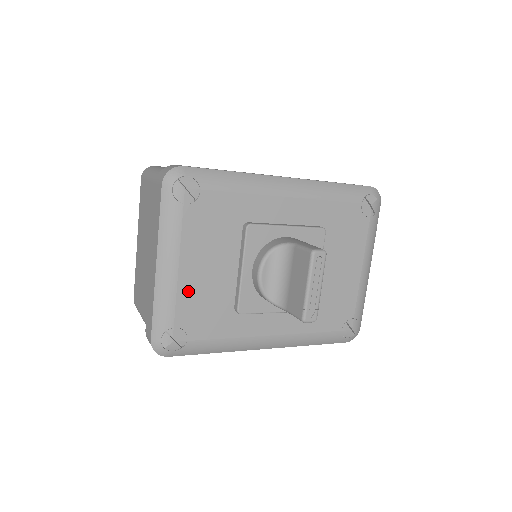
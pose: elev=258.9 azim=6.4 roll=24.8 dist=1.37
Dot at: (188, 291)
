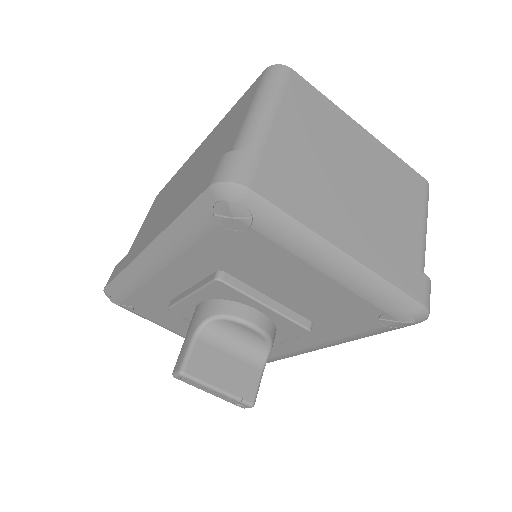
Dot at: occluded
